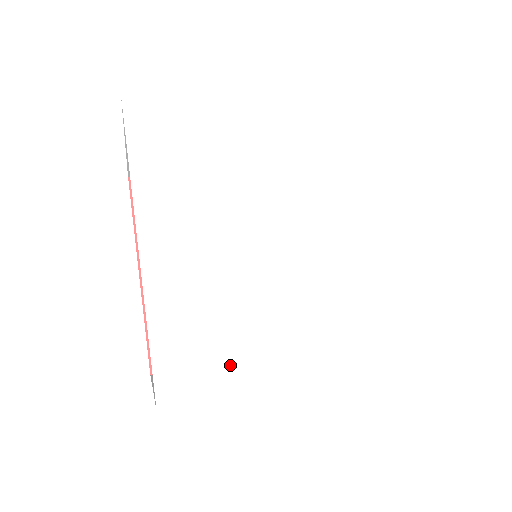
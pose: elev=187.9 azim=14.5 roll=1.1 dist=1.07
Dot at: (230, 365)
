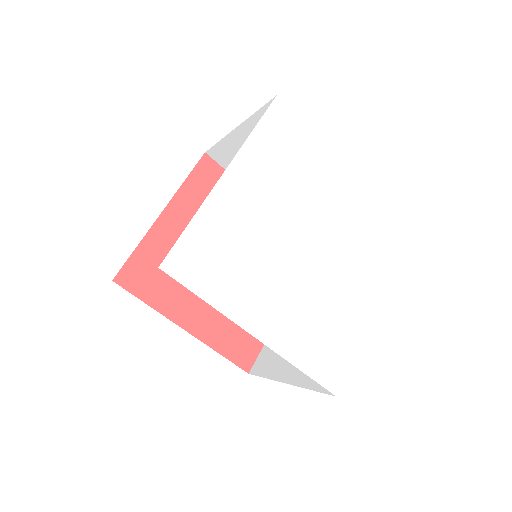
Dot at: (218, 282)
